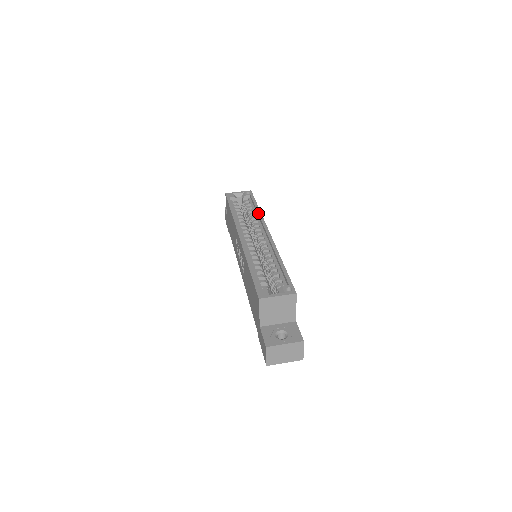
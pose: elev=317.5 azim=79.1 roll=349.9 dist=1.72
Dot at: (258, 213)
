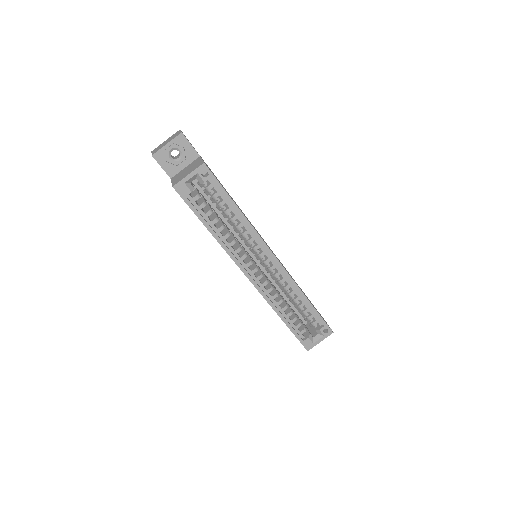
Dot at: (245, 224)
